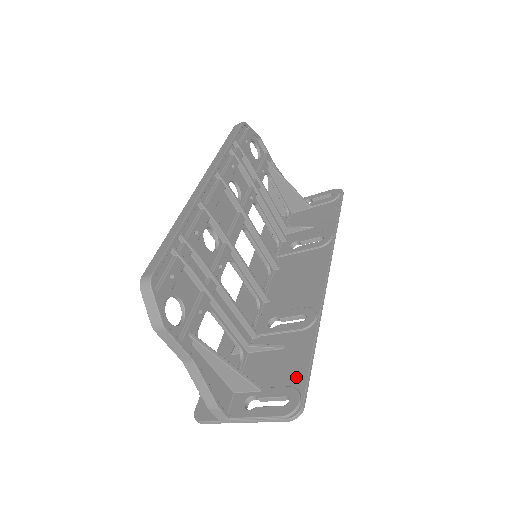
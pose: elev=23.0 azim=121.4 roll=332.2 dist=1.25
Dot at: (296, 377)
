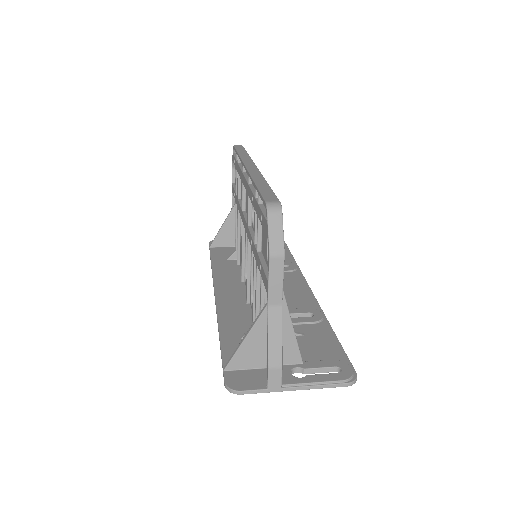
Dot at: (334, 354)
